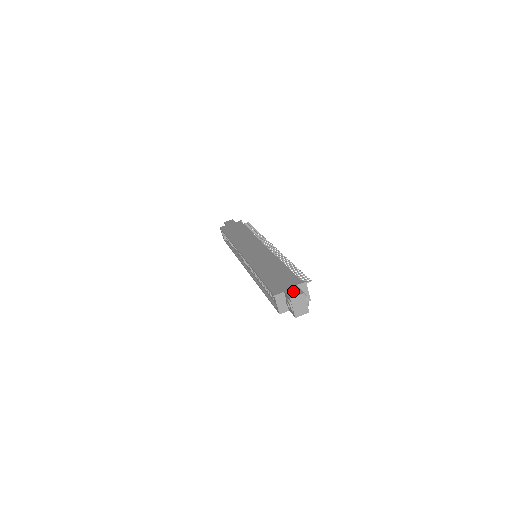
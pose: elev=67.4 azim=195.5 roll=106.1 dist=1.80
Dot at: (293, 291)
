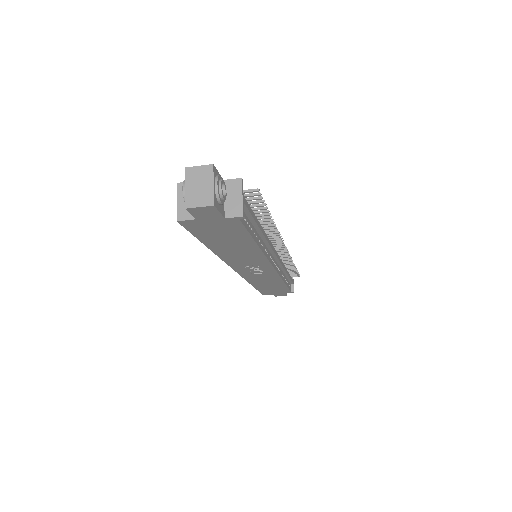
Dot at: occluded
